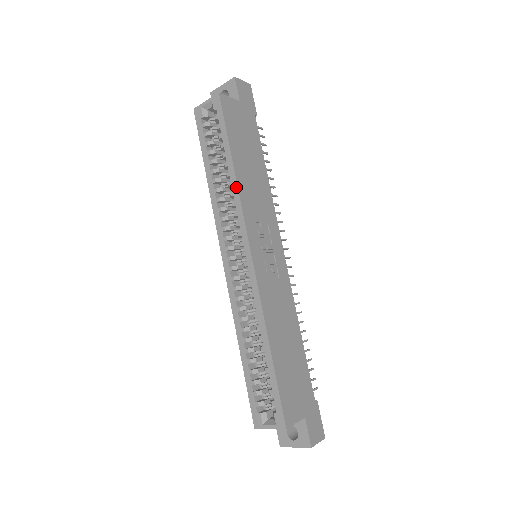
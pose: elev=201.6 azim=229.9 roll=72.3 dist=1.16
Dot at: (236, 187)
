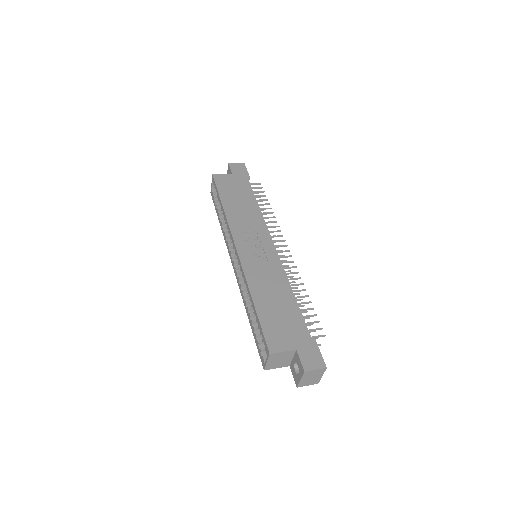
Dot at: (225, 217)
